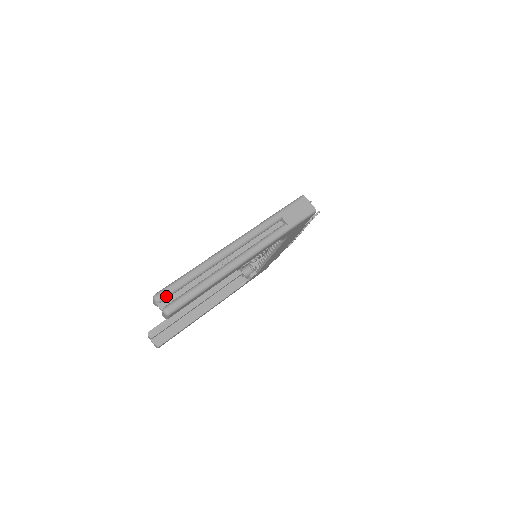
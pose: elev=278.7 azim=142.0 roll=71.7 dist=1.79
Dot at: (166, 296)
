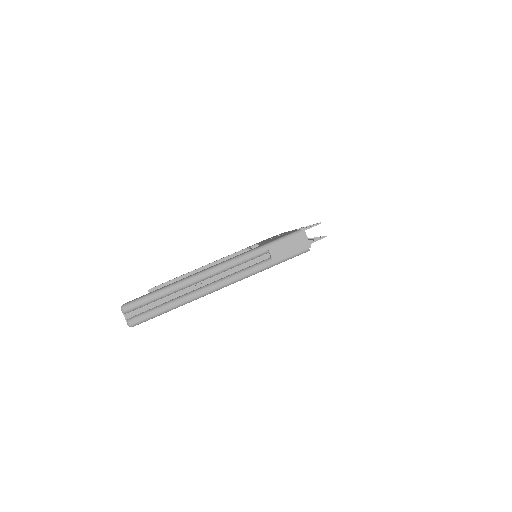
Dot at: (132, 309)
